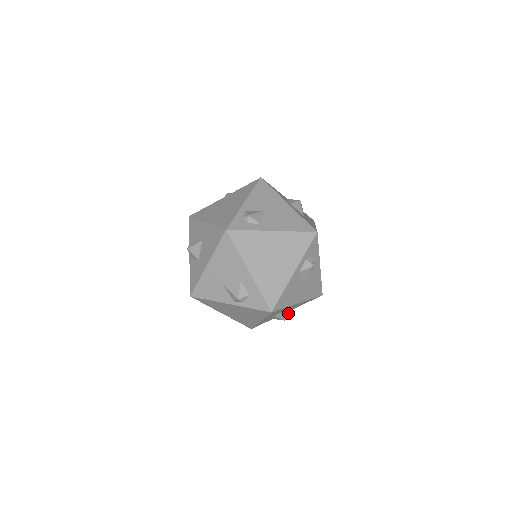
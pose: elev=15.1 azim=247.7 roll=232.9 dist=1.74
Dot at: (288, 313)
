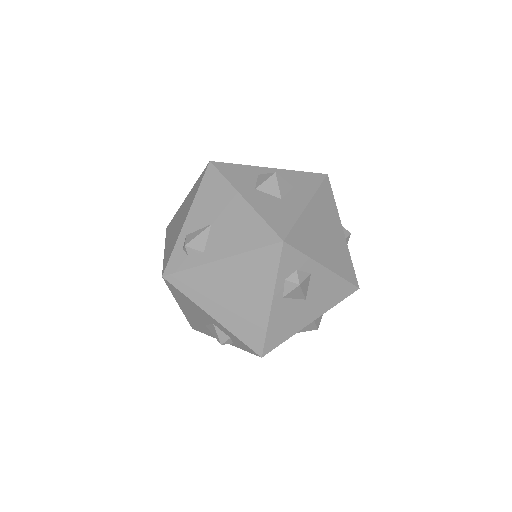
Dot at: (315, 324)
